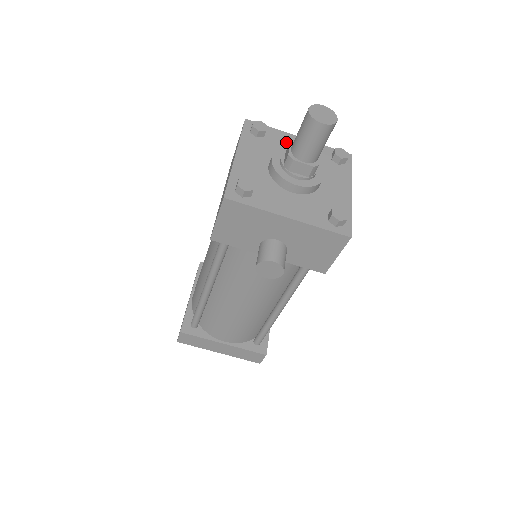
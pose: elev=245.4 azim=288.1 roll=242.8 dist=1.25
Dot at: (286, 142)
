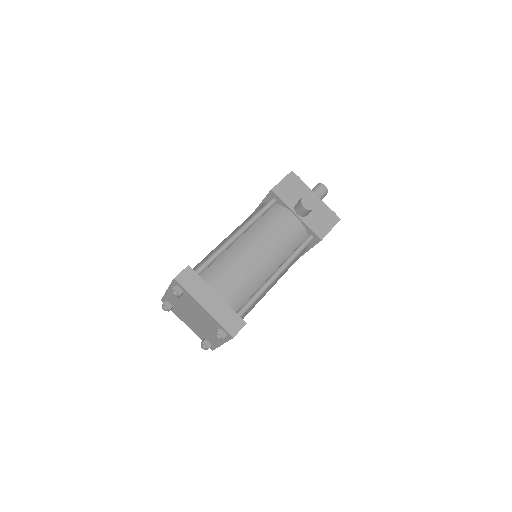
Dot at: occluded
